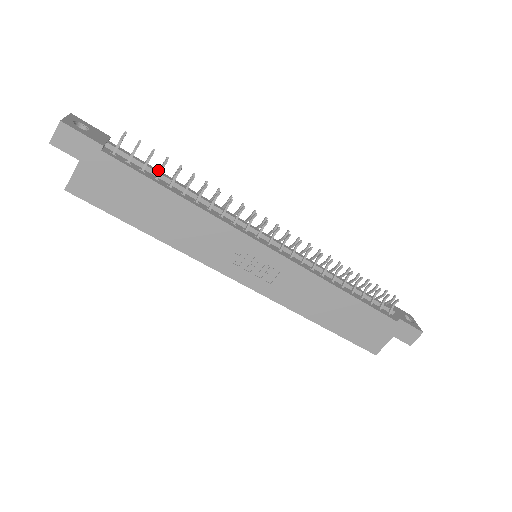
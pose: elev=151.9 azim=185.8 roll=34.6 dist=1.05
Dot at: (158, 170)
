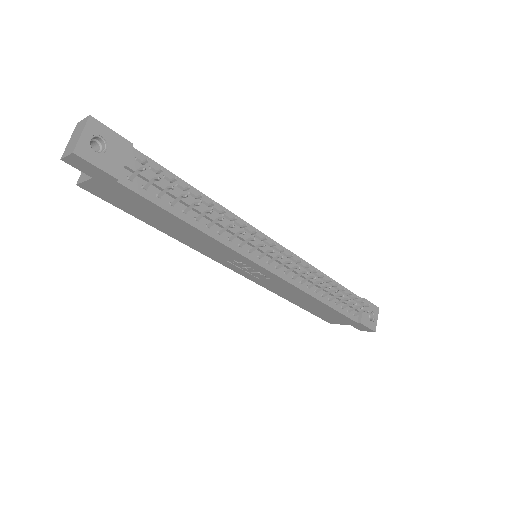
Dot at: (177, 191)
